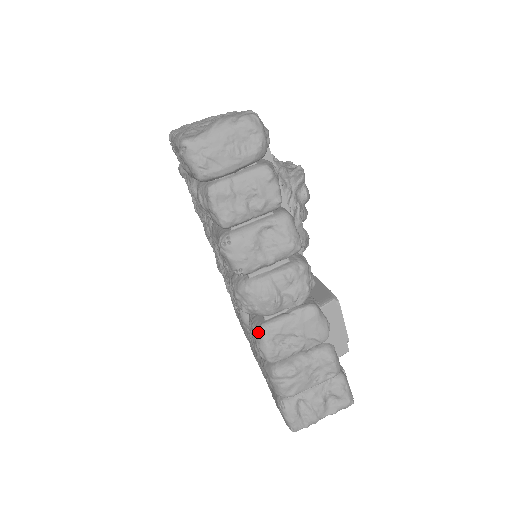
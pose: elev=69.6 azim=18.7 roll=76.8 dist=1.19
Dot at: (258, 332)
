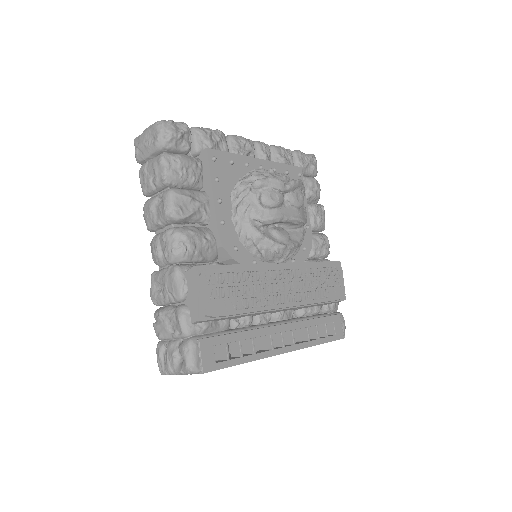
Dot at: (152, 277)
